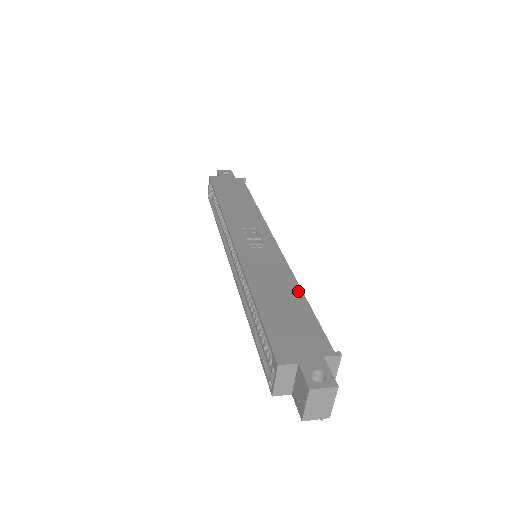
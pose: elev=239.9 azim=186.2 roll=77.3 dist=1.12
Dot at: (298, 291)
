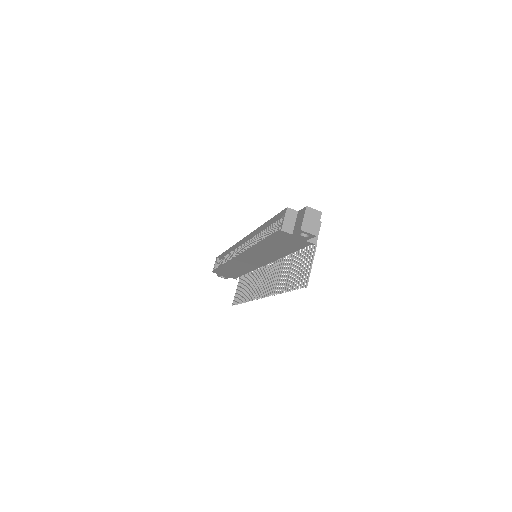
Dot at: occluded
